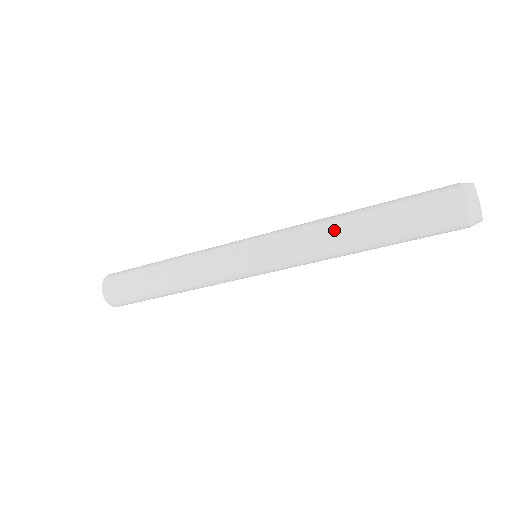
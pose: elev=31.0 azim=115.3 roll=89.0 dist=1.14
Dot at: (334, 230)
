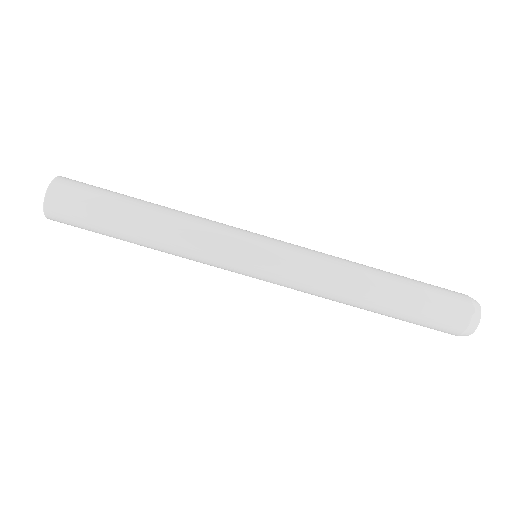
Dot at: (354, 281)
